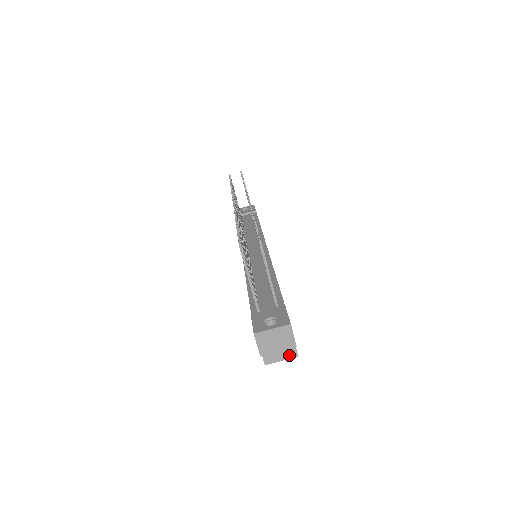
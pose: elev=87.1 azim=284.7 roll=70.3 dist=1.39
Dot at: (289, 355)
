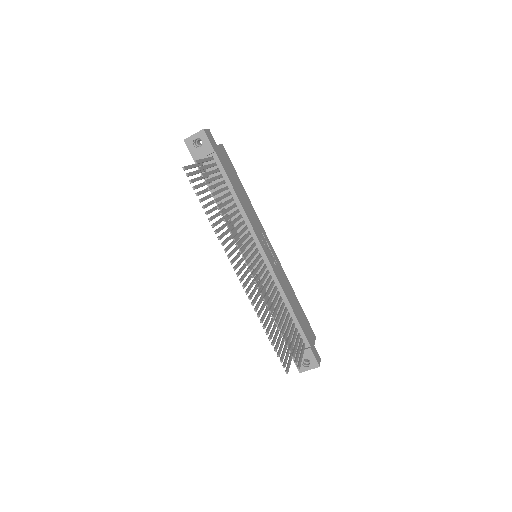
Dot at: occluded
